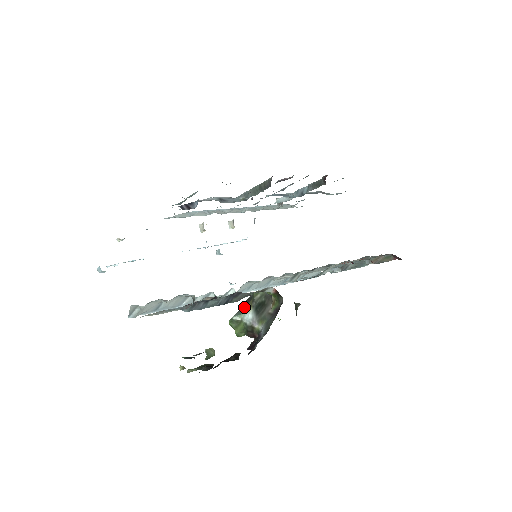
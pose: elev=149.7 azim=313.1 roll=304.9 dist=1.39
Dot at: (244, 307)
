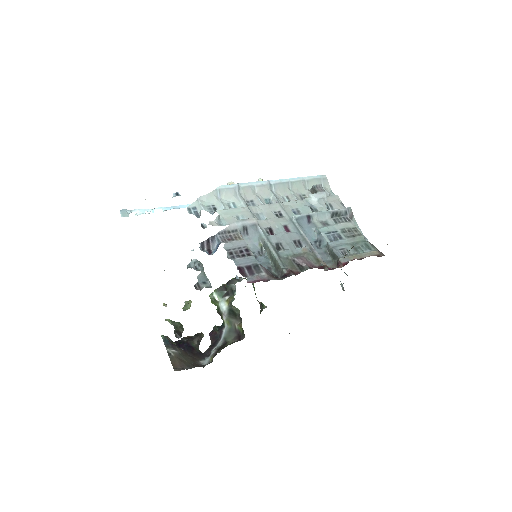
Dot at: (225, 294)
